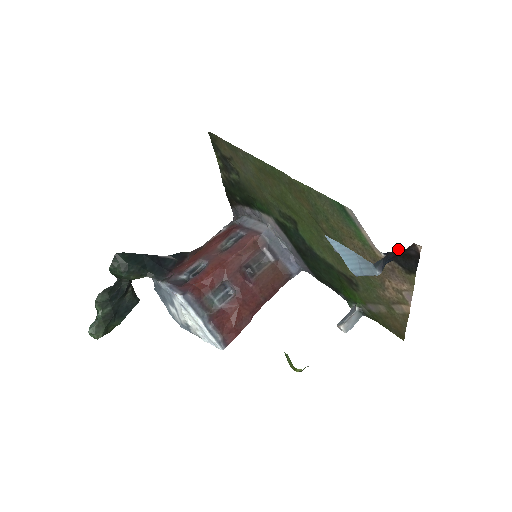
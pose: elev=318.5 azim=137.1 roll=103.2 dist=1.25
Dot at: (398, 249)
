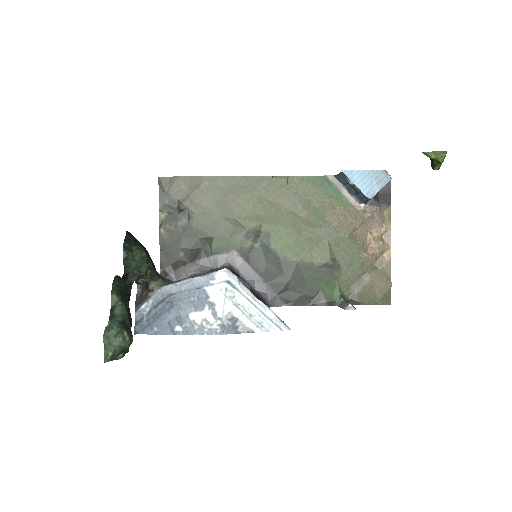
Dot at: occluded
